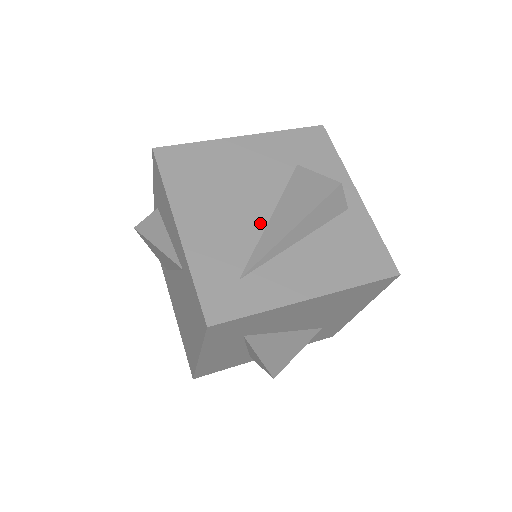
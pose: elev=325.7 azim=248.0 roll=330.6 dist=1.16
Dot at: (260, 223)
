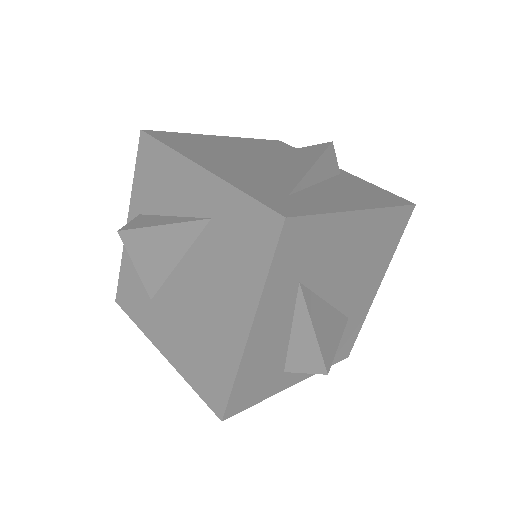
Dot at: (276, 172)
